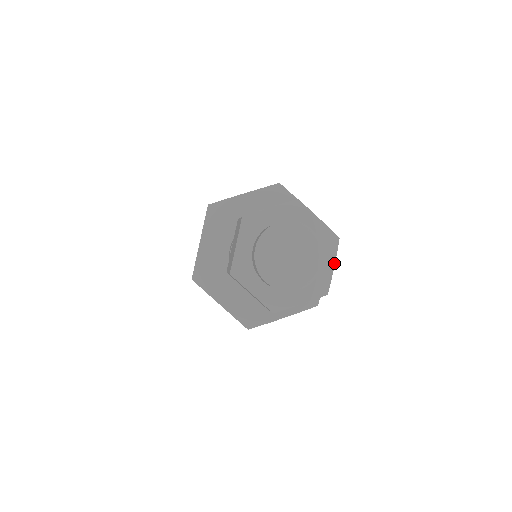
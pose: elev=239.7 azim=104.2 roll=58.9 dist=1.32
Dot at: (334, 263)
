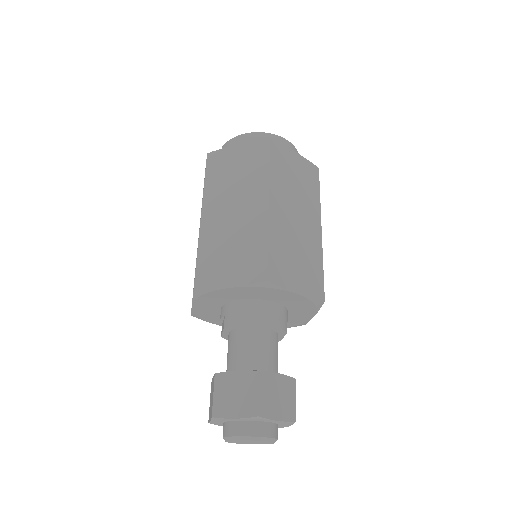
Dot at: occluded
